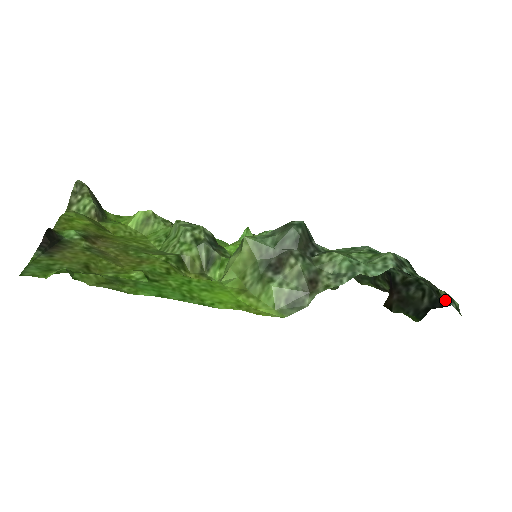
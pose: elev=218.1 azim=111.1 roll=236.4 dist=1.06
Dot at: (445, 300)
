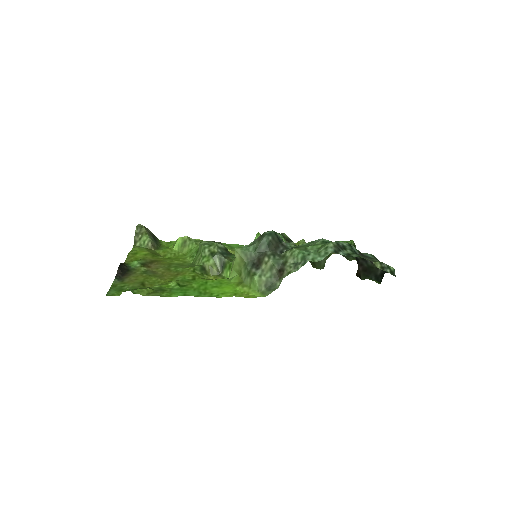
Dot at: occluded
